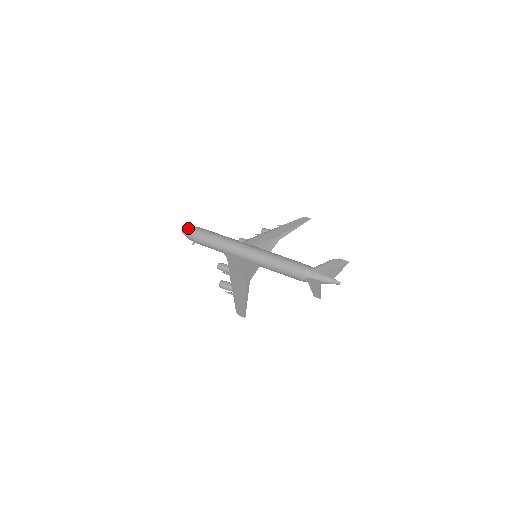
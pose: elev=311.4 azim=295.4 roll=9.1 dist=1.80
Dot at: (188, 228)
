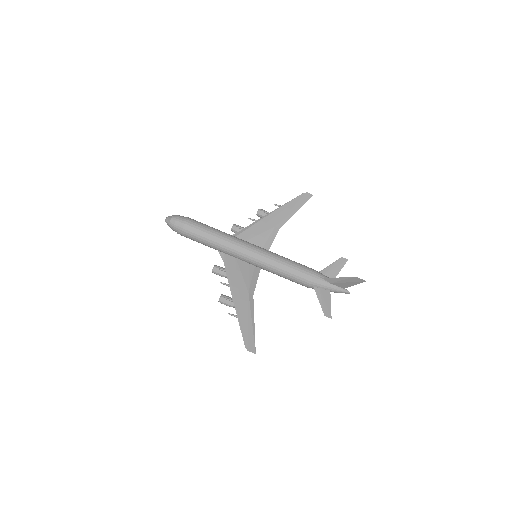
Dot at: (173, 219)
